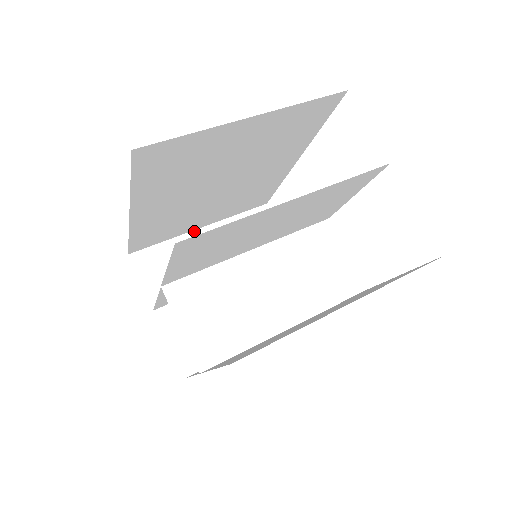
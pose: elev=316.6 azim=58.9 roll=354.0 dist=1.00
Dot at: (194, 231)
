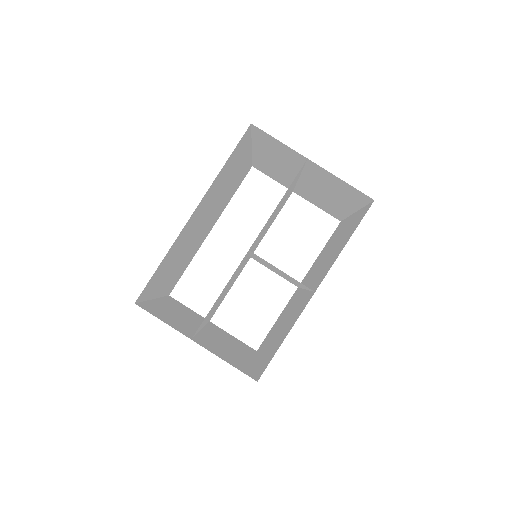
Dot at: (153, 300)
